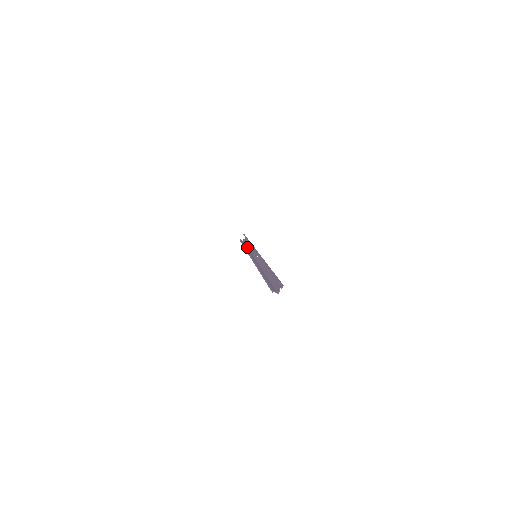
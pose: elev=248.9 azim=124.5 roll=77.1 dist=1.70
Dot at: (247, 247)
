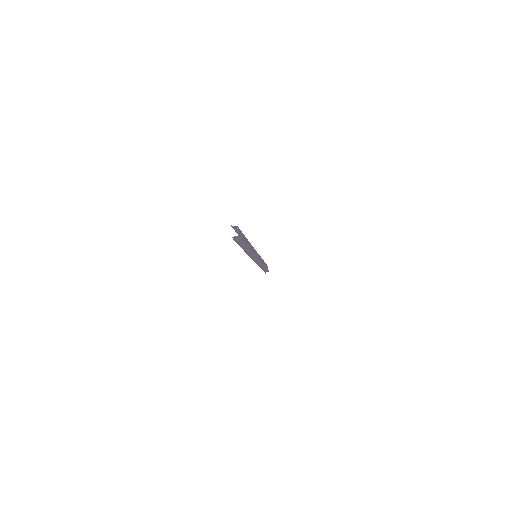
Dot at: (264, 267)
